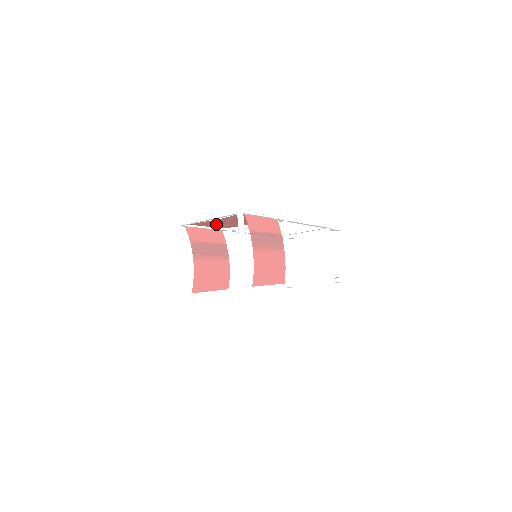
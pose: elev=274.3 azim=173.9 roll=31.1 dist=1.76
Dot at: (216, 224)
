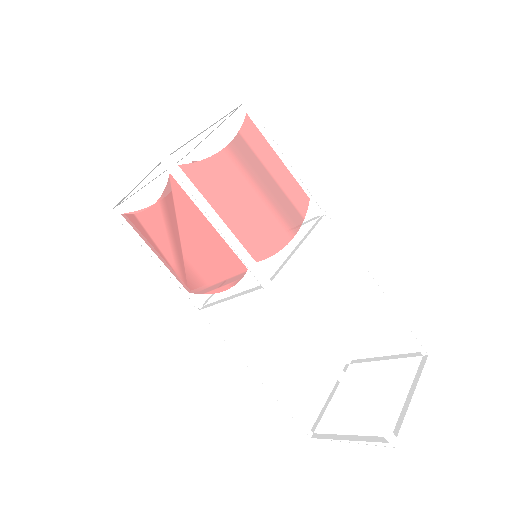
Dot at: occluded
